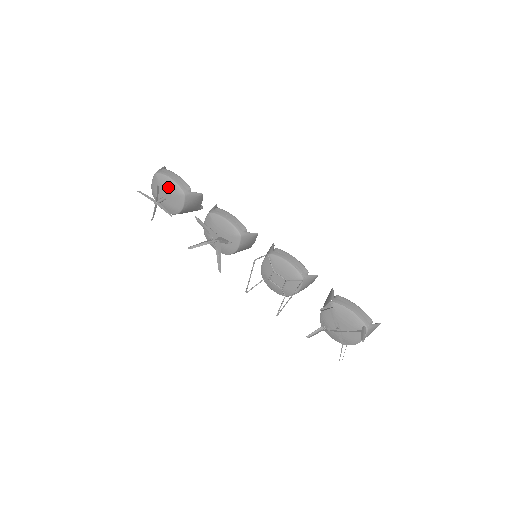
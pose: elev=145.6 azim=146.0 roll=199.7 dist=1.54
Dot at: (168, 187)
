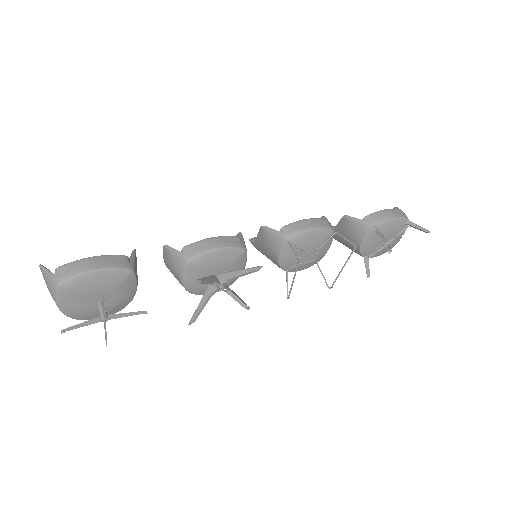
Dot at: (100, 284)
